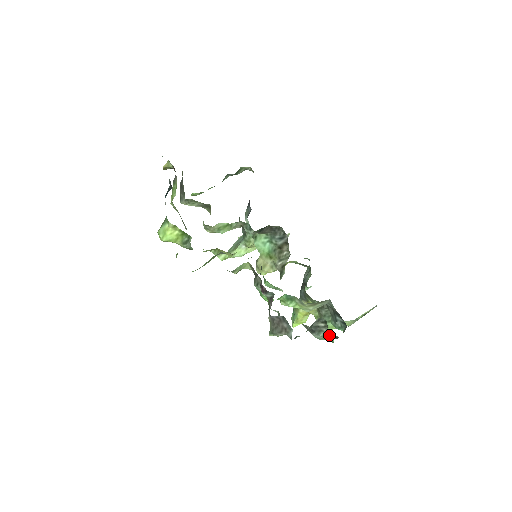
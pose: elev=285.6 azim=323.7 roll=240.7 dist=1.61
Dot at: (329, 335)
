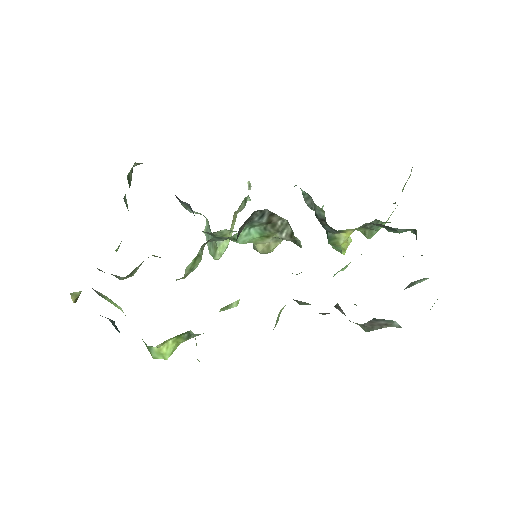
Dot at: (427, 278)
